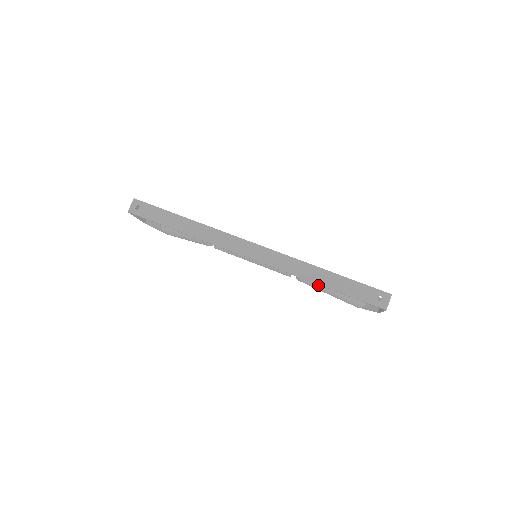
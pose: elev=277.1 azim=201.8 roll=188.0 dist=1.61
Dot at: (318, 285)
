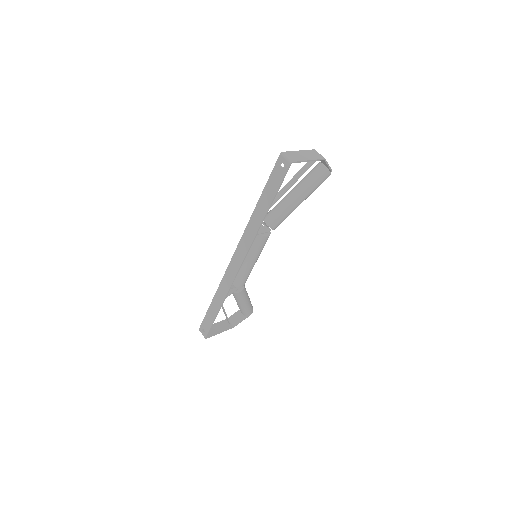
Dot at: (283, 213)
